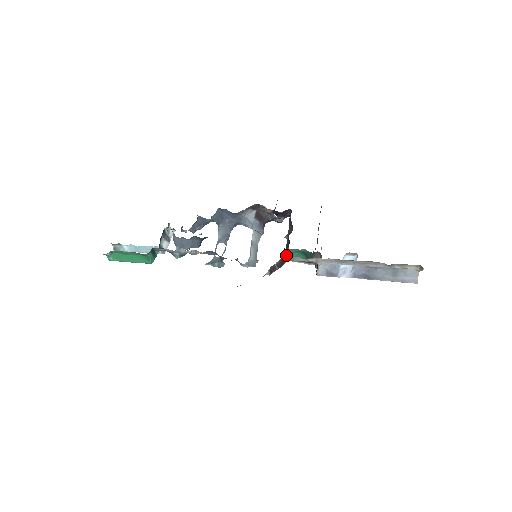
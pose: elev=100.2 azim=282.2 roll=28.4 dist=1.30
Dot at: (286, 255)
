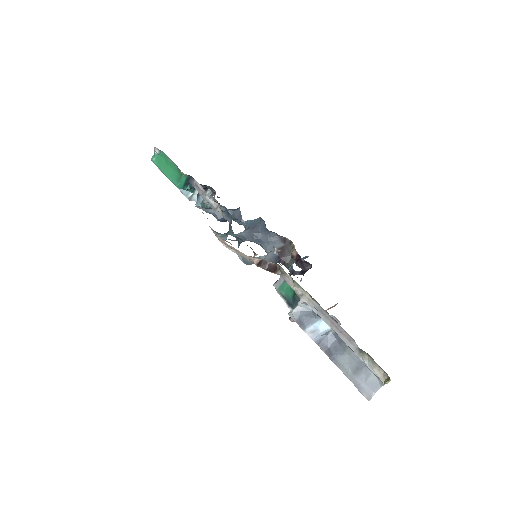
Dot at: (278, 280)
